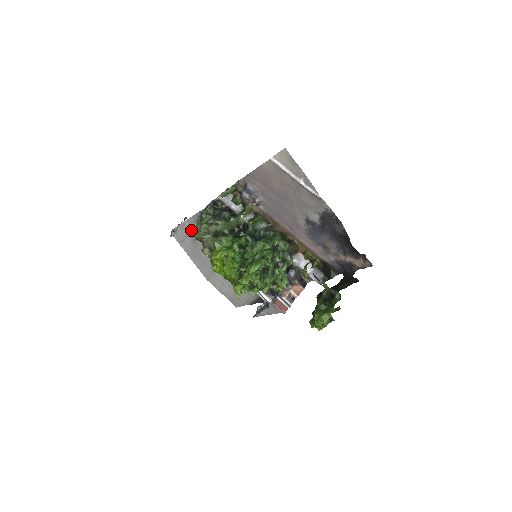
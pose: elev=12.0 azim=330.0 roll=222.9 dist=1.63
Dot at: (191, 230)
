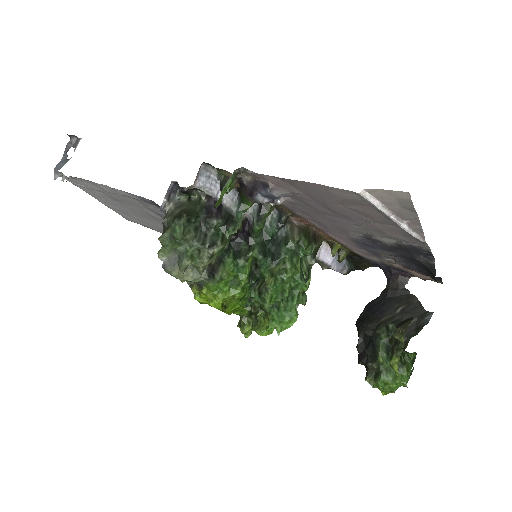
Dot at: (113, 194)
